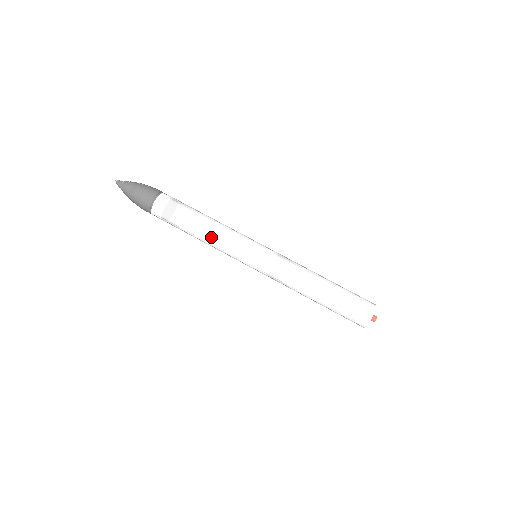
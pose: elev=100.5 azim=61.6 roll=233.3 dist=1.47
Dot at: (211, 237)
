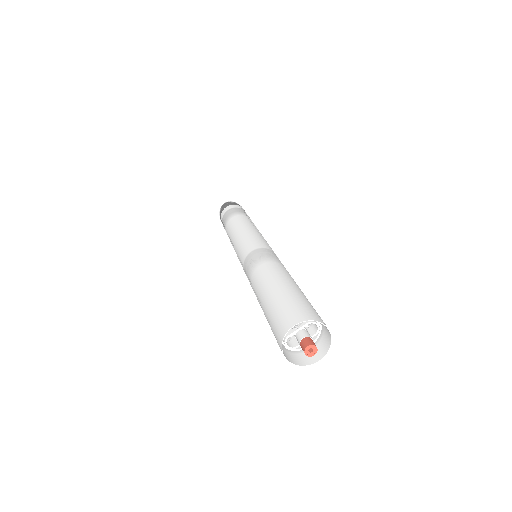
Dot at: (243, 223)
